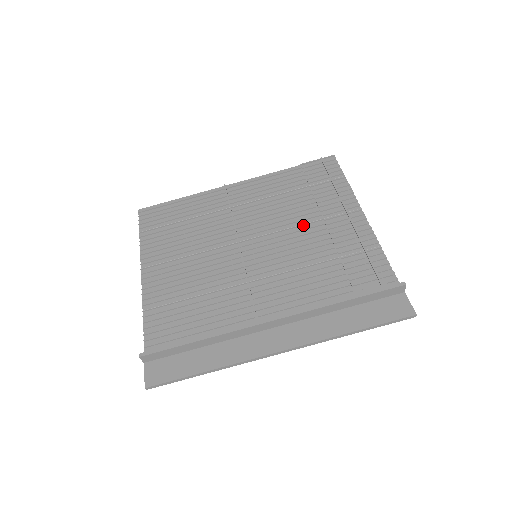
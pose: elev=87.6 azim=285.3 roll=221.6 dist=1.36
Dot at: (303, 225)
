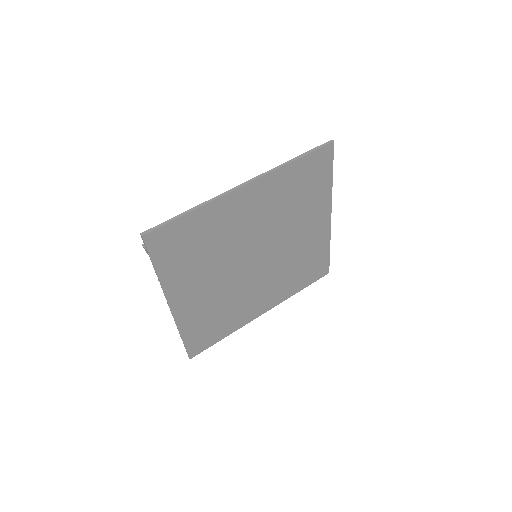
Dot at: (293, 249)
